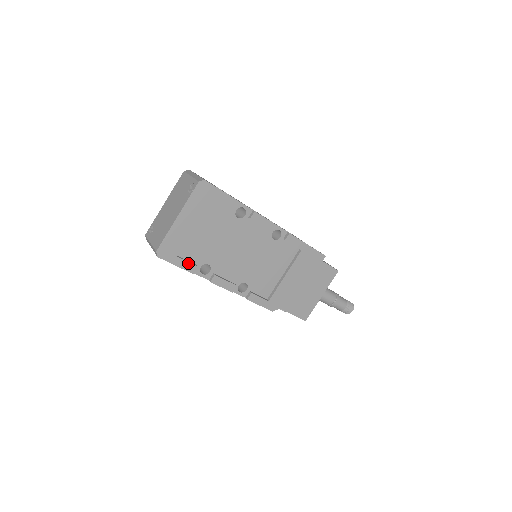
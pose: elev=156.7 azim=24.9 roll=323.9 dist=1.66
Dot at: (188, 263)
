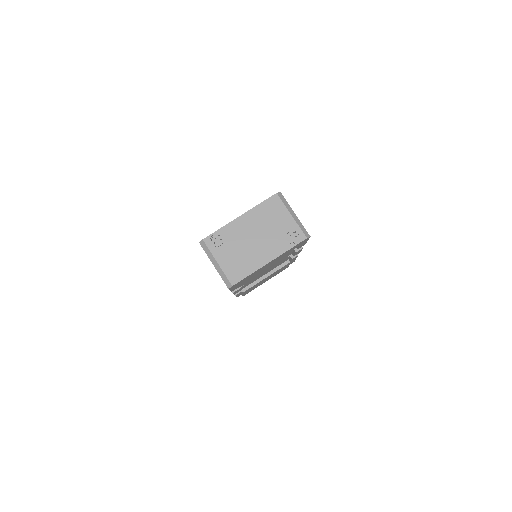
Dot at: (237, 287)
